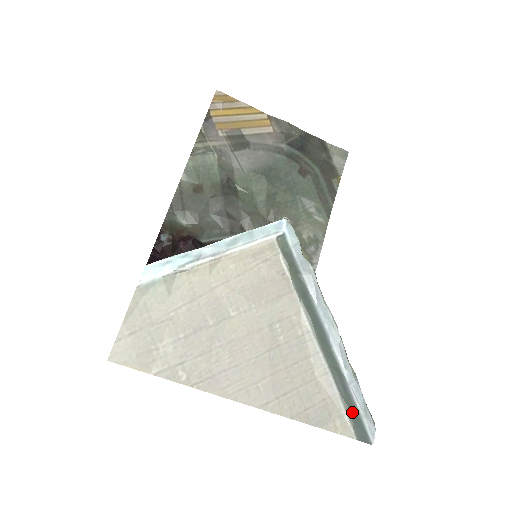
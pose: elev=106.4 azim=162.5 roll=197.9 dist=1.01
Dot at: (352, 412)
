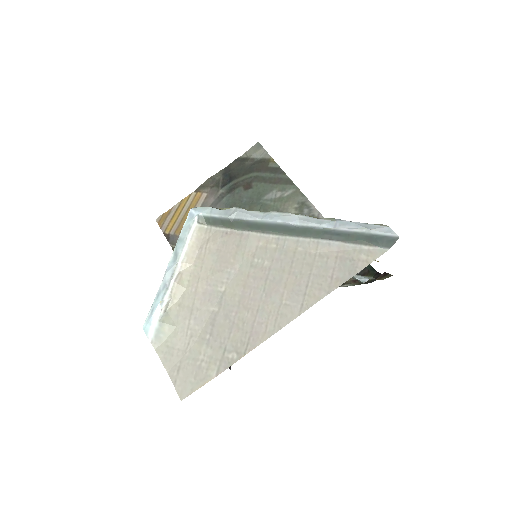
Dot at: (362, 239)
